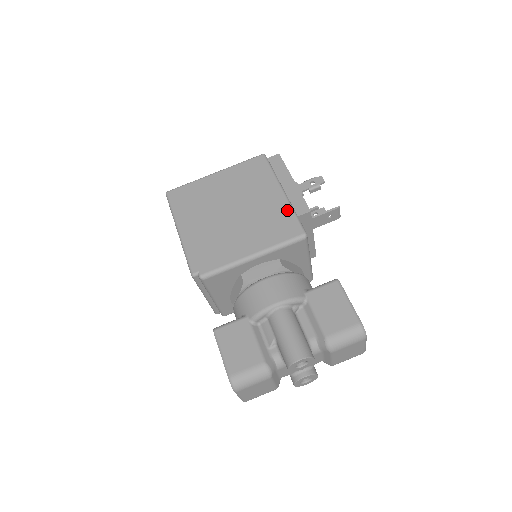
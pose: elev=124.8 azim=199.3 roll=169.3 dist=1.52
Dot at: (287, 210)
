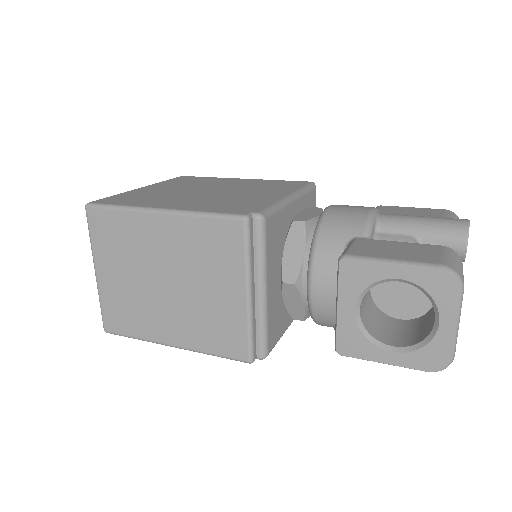
Dot at: (269, 180)
